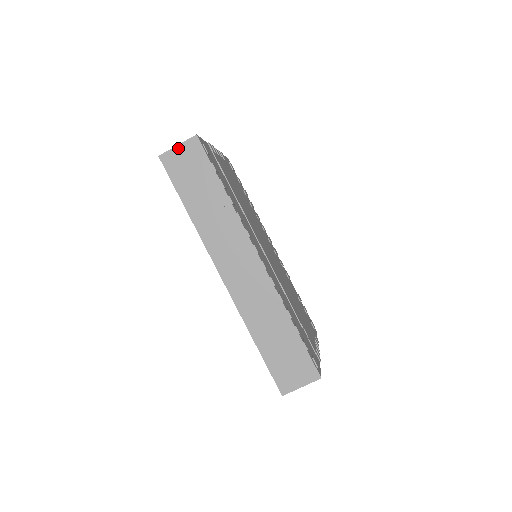
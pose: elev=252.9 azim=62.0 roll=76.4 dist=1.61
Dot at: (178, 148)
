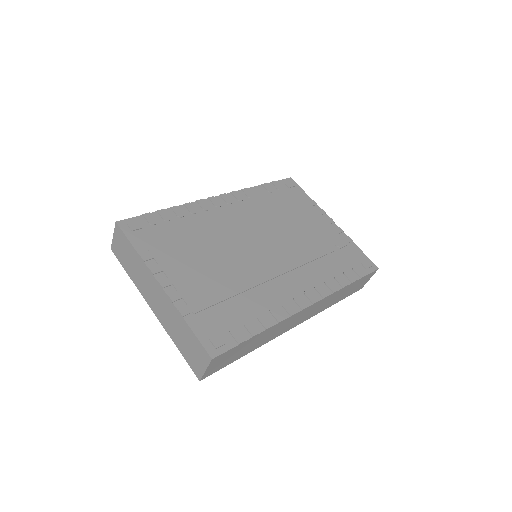
Dot at: (208, 370)
